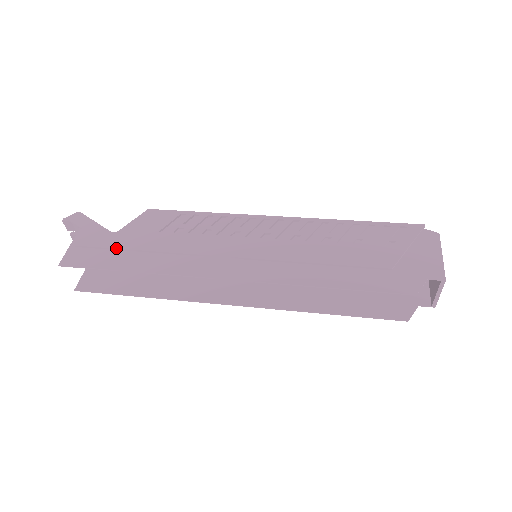
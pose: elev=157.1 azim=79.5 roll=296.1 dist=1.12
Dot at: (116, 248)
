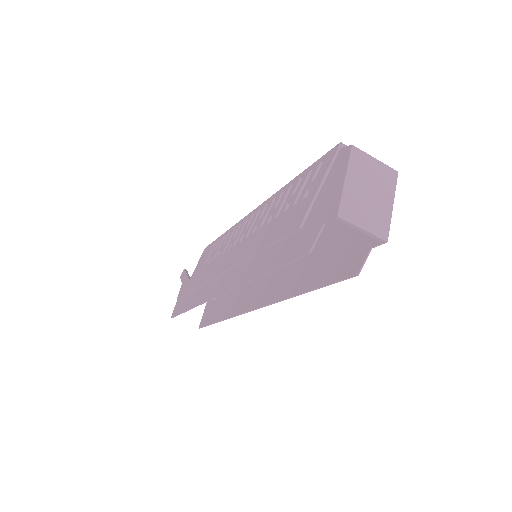
Dot at: (187, 293)
